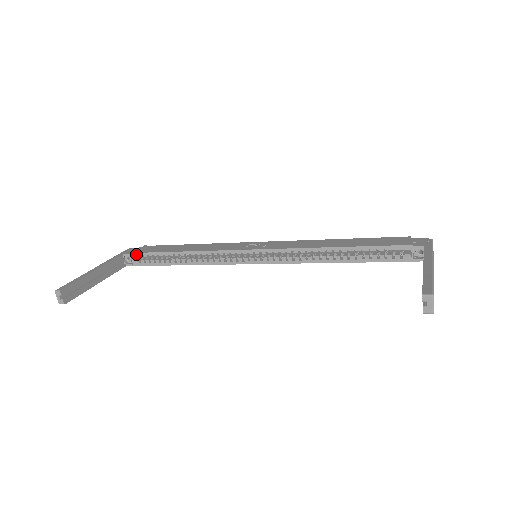
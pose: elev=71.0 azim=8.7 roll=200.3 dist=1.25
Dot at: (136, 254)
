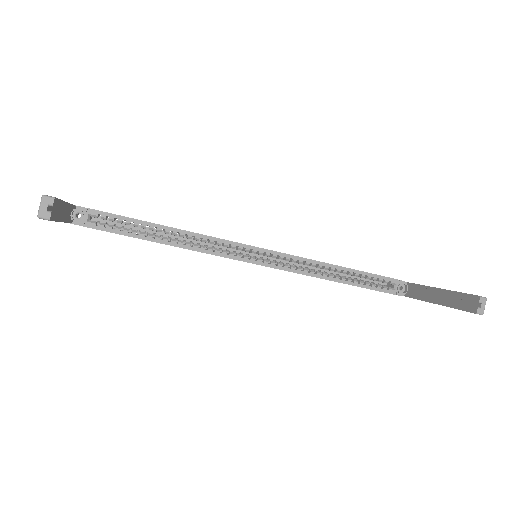
Dot at: (97, 212)
